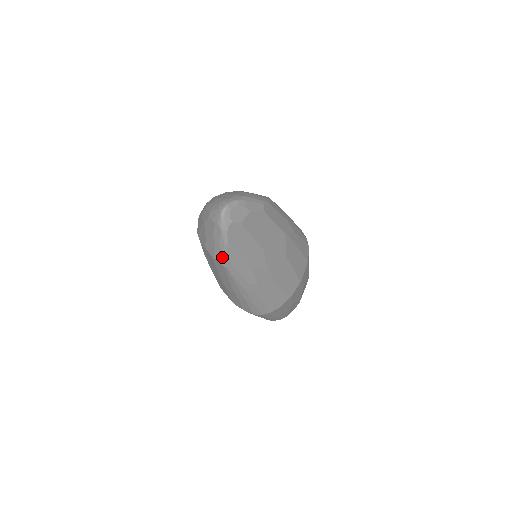
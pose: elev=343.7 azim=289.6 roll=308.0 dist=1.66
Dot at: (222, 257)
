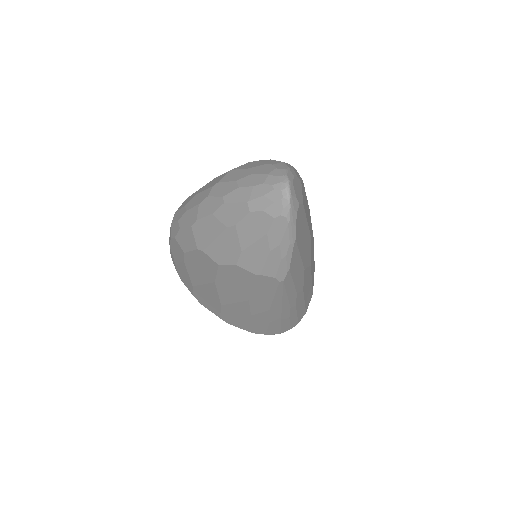
Dot at: (280, 267)
